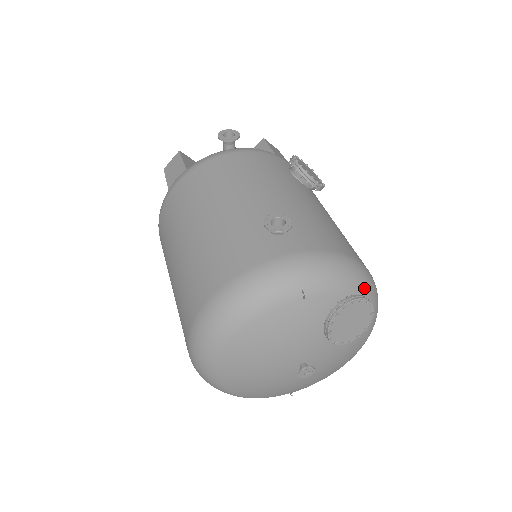
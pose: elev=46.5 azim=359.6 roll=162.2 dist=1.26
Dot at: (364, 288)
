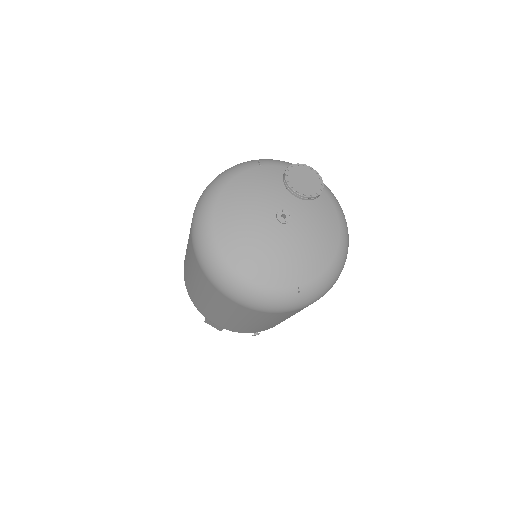
Dot at: occluded
